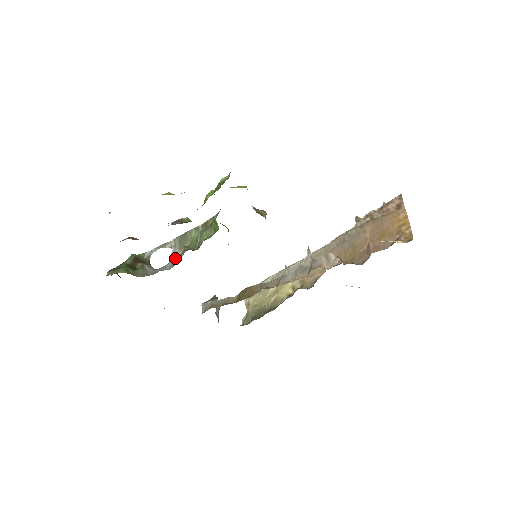
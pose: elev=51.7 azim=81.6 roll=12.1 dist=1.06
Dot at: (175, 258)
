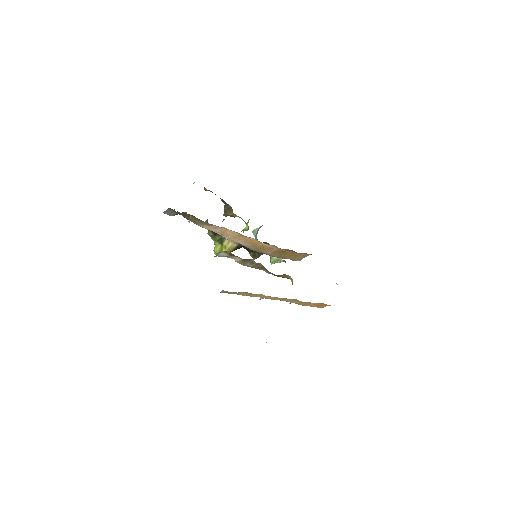
Dot at: occluded
